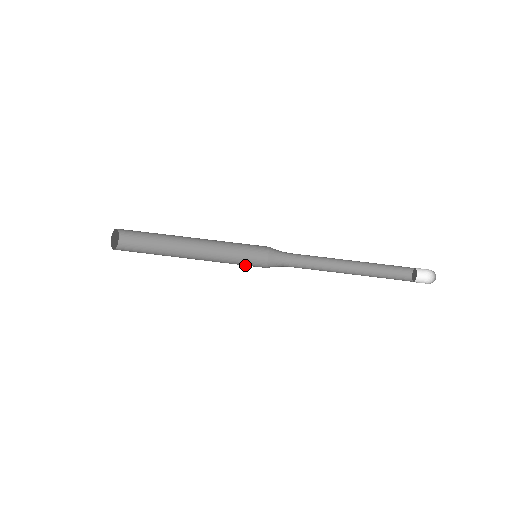
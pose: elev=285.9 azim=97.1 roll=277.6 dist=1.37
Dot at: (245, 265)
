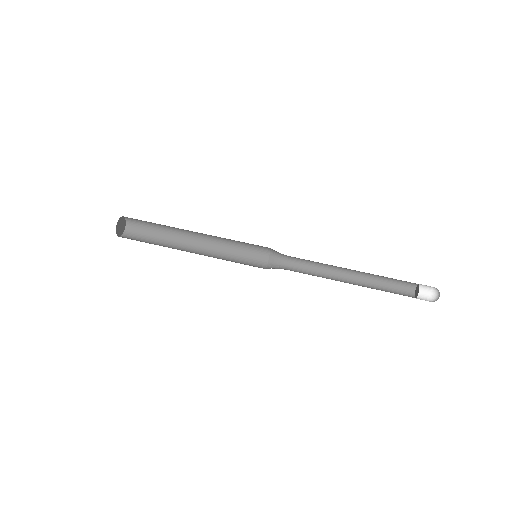
Dot at: occluded
